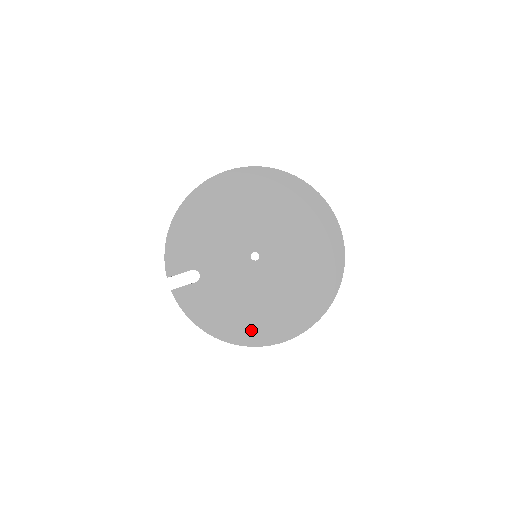
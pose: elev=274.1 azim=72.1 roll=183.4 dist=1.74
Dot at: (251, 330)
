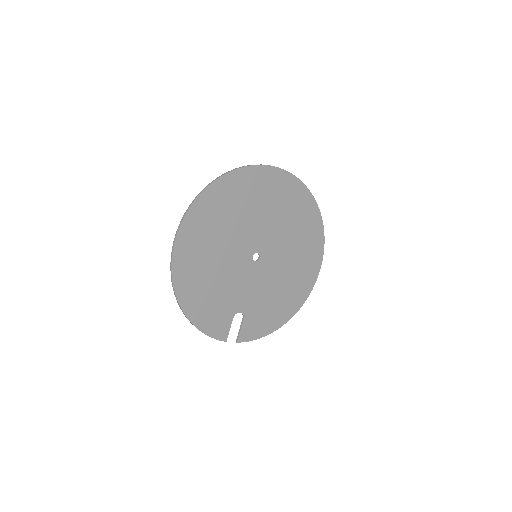
Dot at: (299, 291)
